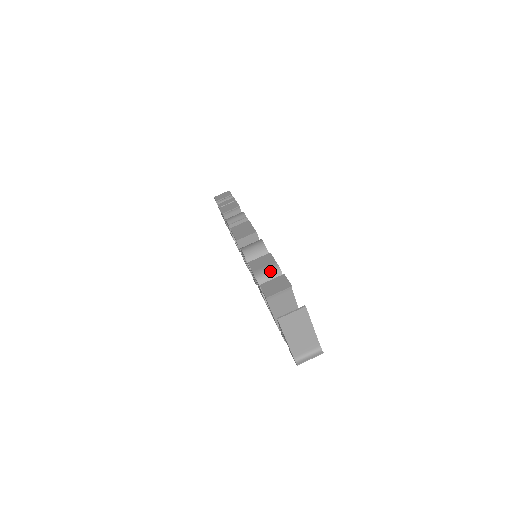
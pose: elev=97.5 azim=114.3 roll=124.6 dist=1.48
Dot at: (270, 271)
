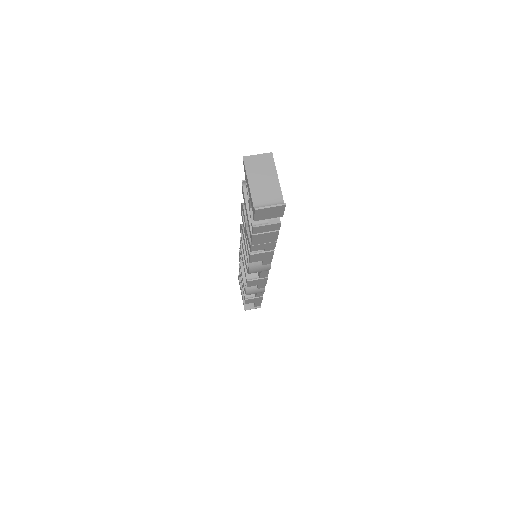
Dot at: occluded
